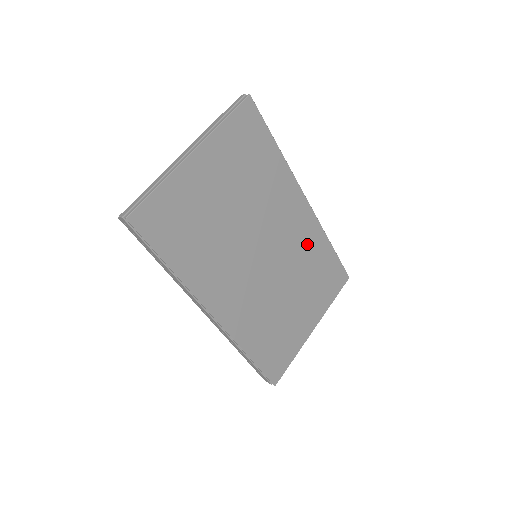
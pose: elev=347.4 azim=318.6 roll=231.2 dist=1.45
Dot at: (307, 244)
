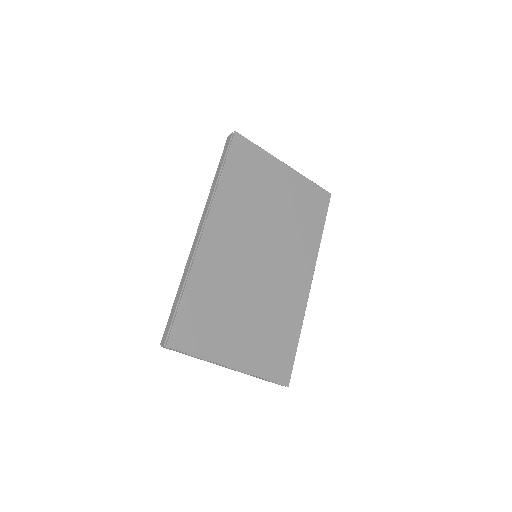
Dot at: (287, 304)
